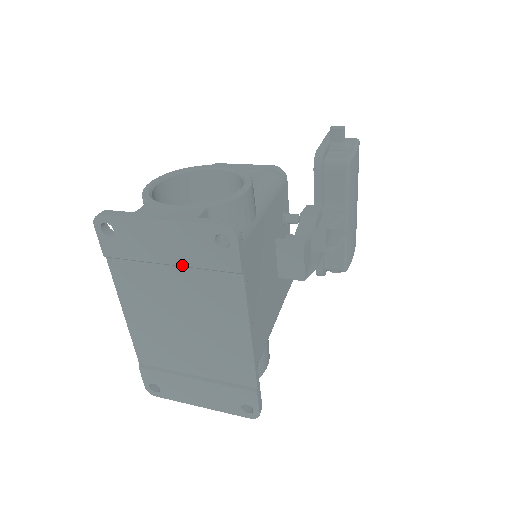
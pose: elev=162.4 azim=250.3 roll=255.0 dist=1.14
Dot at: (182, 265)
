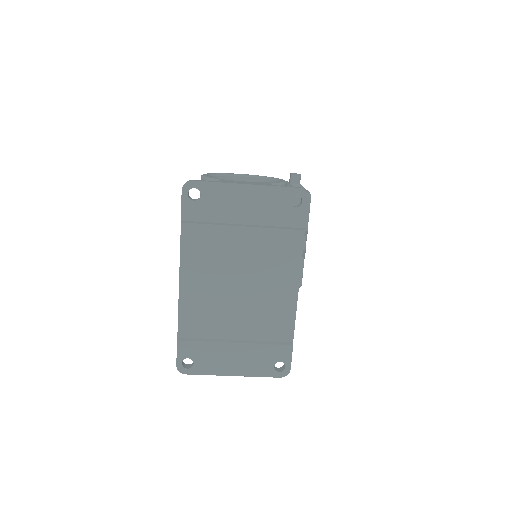
Dot at: (256, 224)
